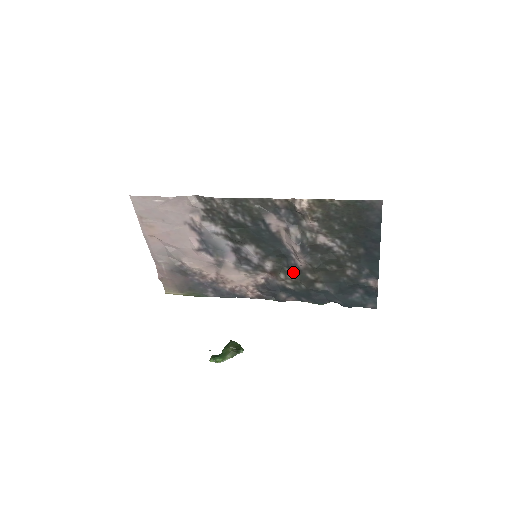
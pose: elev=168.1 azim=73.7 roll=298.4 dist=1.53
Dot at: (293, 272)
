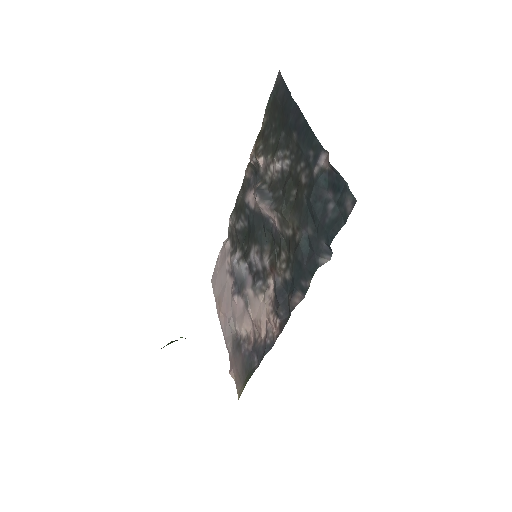
Dot at: (281, 246)
